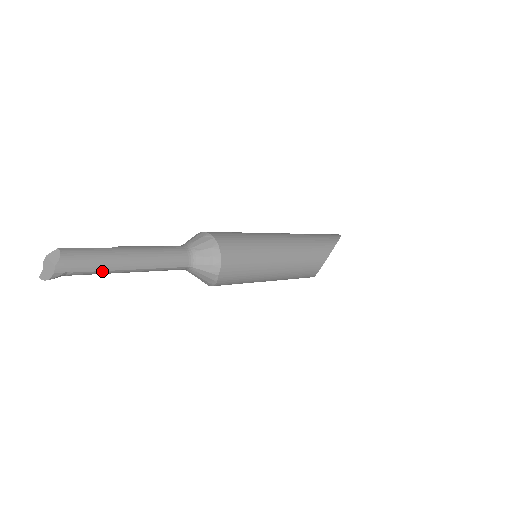
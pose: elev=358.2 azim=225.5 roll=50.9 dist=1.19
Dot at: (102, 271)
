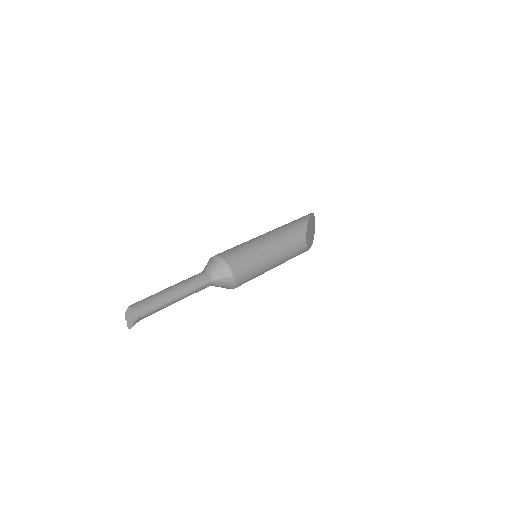
Dot at: (160, 307)
